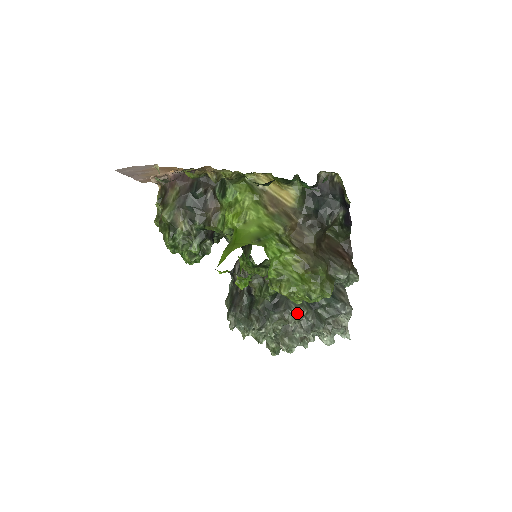
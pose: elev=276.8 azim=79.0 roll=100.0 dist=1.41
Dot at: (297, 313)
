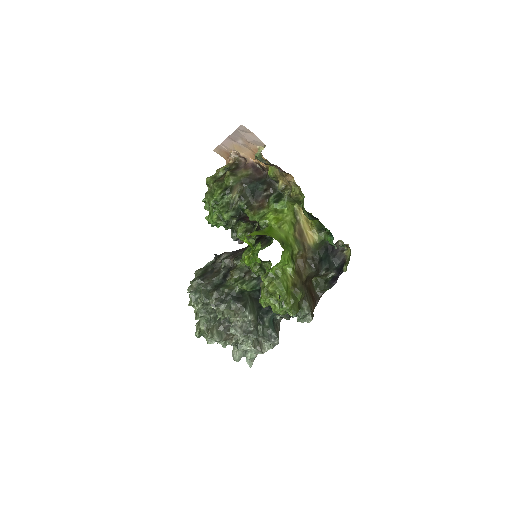
Dot at: (248, 315)
